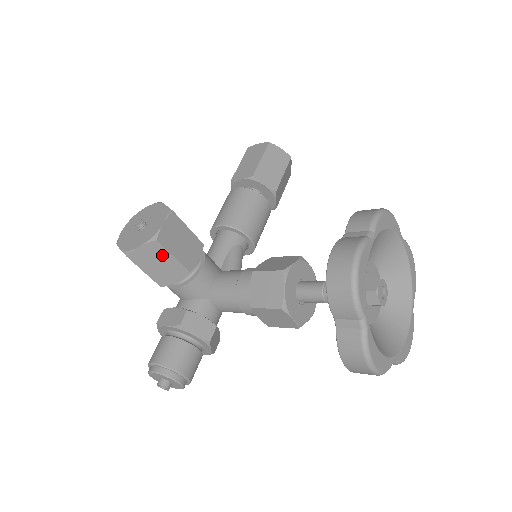
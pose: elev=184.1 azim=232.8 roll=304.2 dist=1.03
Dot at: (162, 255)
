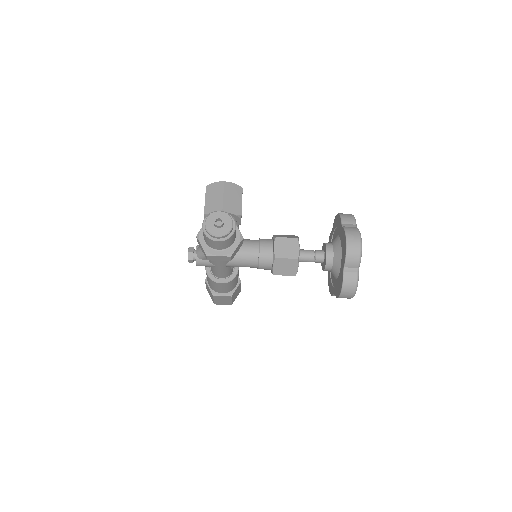
Dot at: (238, 196)
